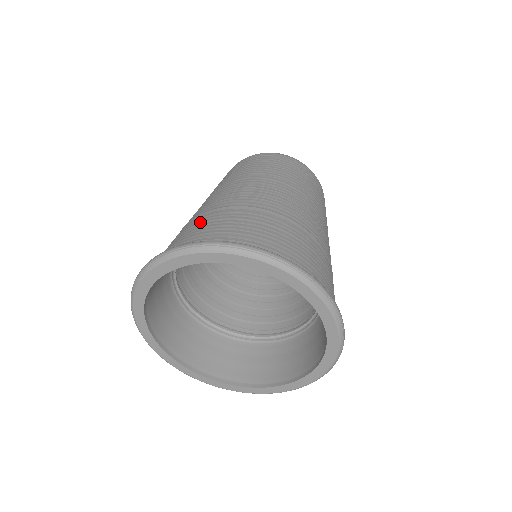
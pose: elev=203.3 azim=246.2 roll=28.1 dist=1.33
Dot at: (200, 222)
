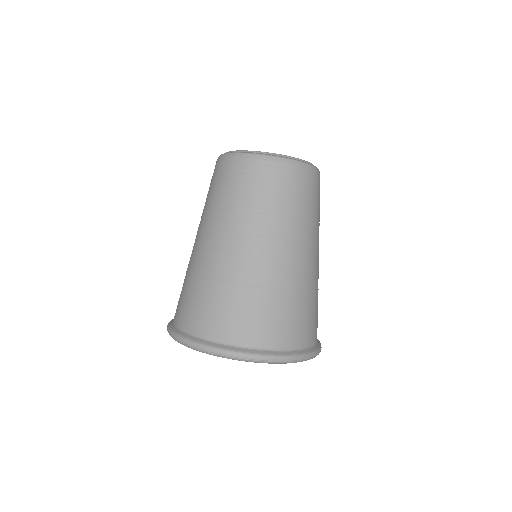
Dot at: (185, 291)
